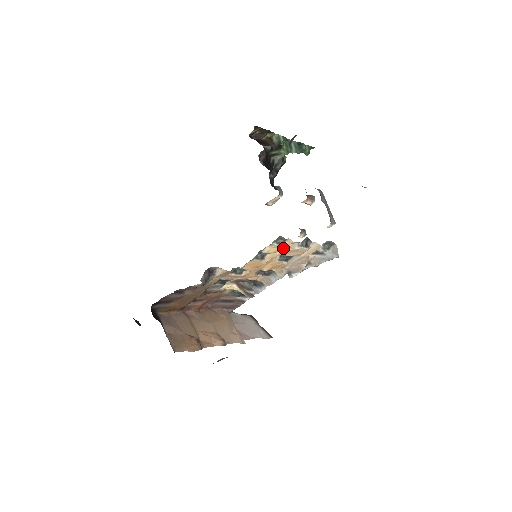
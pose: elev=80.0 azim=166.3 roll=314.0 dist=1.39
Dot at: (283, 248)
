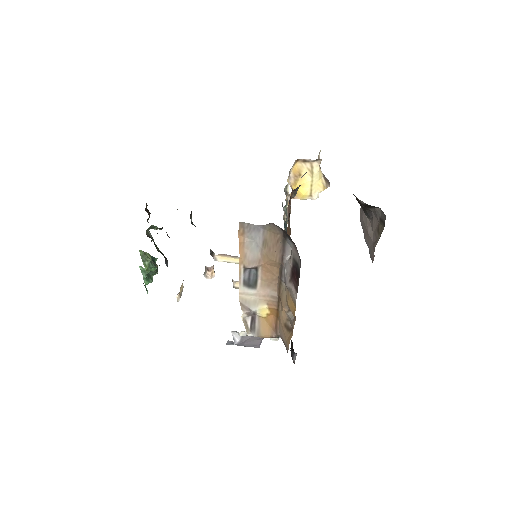
Dot at: occluded
